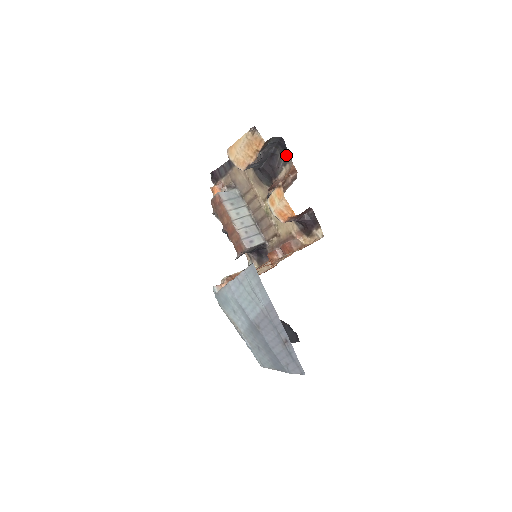
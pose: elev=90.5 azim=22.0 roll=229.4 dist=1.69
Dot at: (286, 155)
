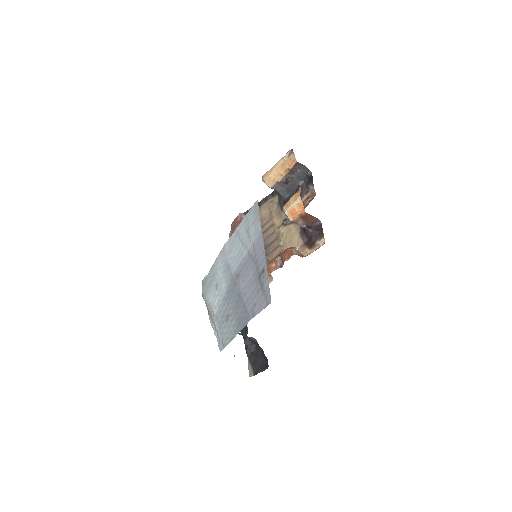
Dot at: (310, 183)
